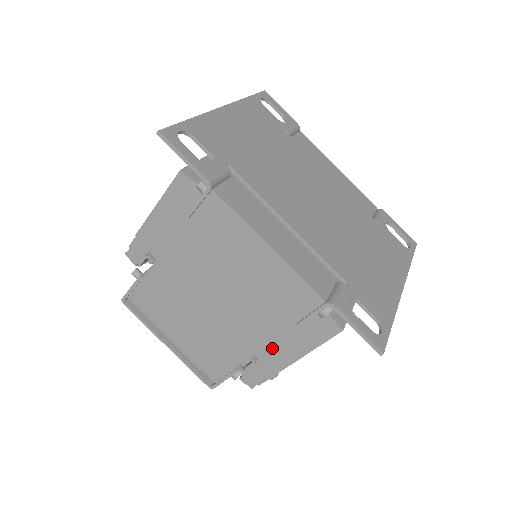
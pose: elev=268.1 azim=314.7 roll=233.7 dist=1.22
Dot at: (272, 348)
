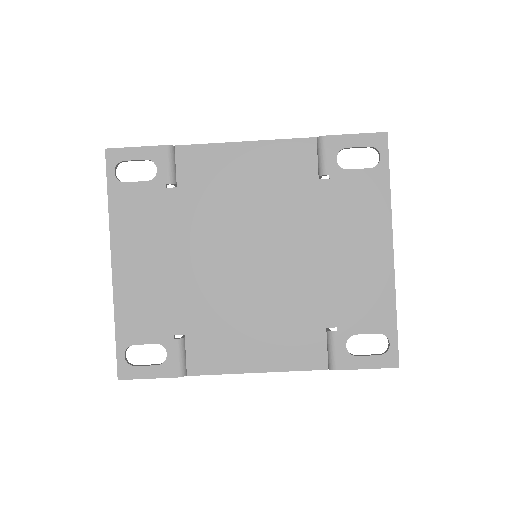
Dot at: occluded
